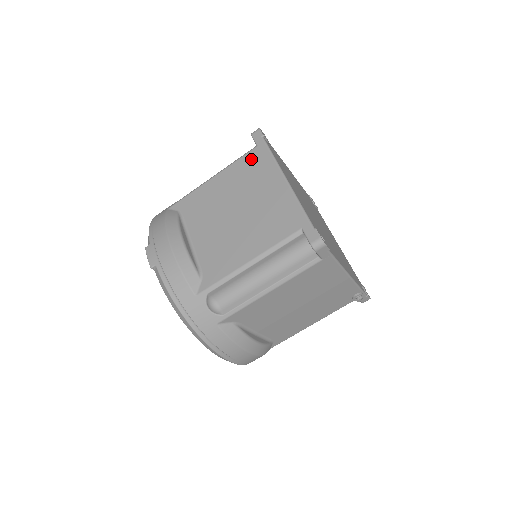
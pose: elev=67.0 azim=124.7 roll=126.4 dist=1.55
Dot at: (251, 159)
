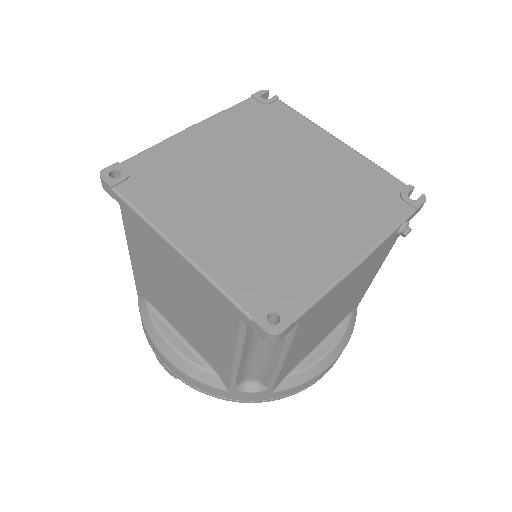
Dot at: (131, 226)
